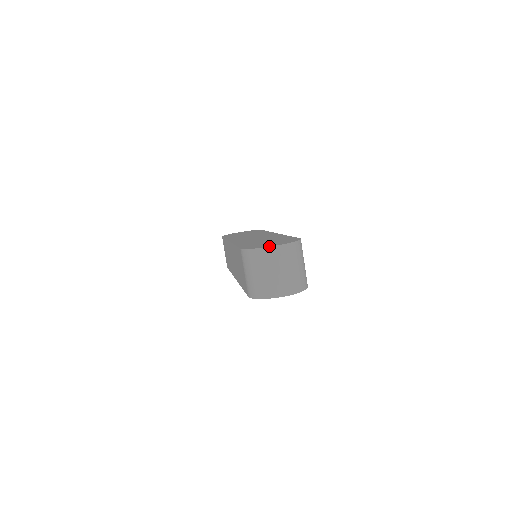
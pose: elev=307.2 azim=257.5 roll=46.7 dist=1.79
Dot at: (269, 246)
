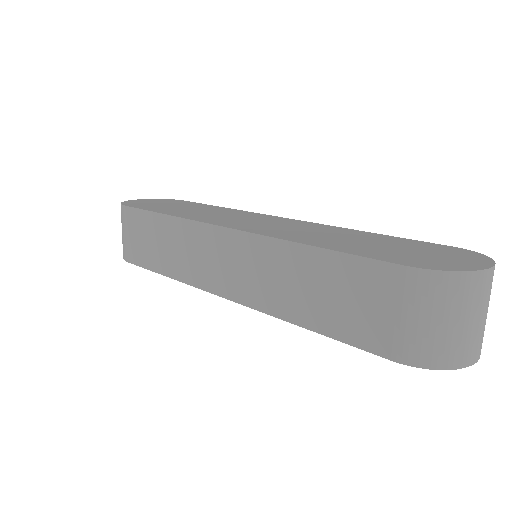
Dot at: (484, 267)
